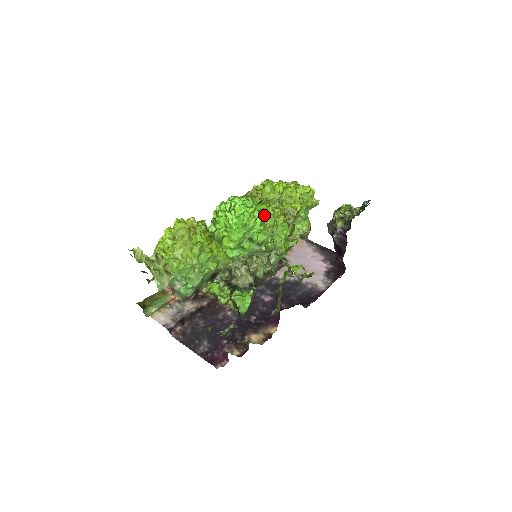
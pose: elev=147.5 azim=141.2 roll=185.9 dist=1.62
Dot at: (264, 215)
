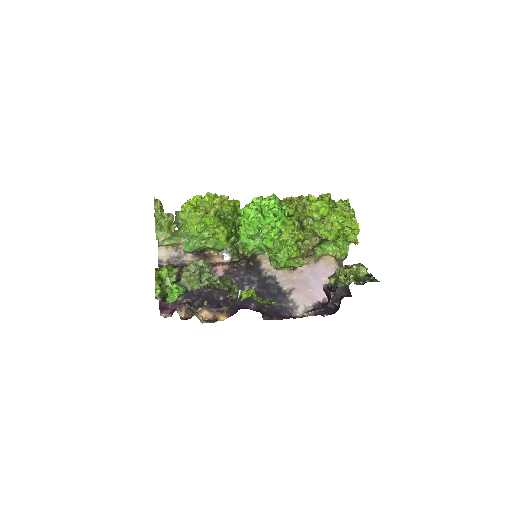
Dot at: (282, 229)
